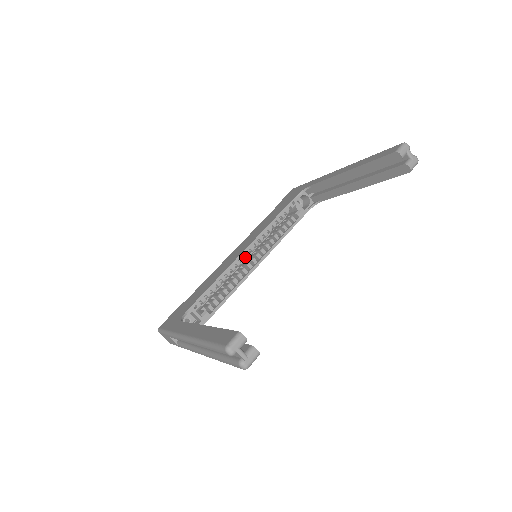
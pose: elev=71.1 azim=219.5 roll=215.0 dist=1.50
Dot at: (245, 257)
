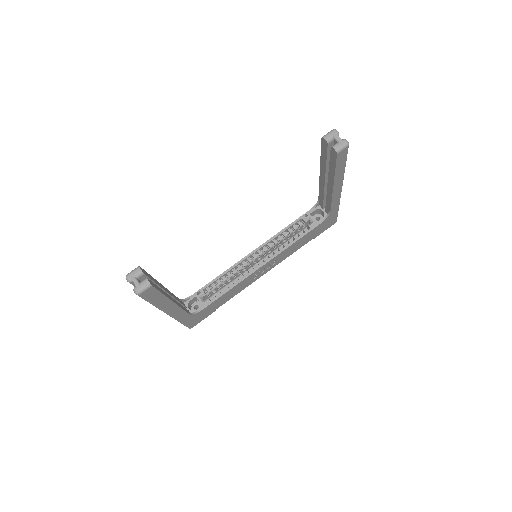
Dot at: (254, 260)
